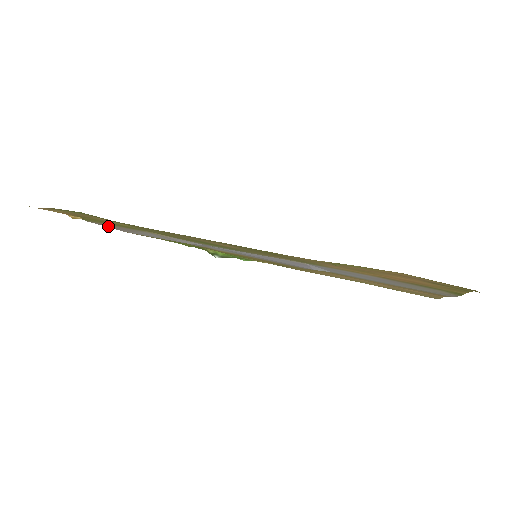
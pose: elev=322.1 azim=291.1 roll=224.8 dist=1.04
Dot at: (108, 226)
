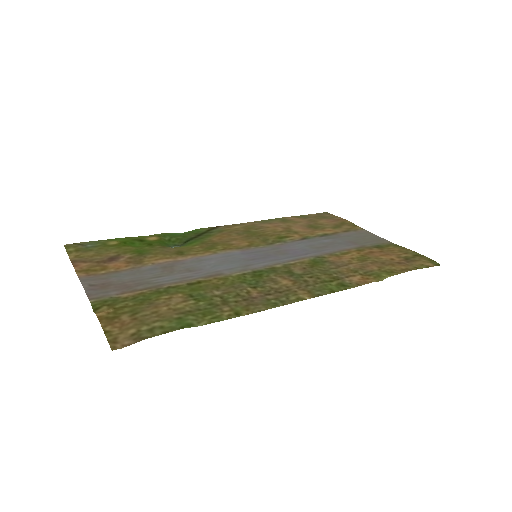
Dot at: (106, 289)
